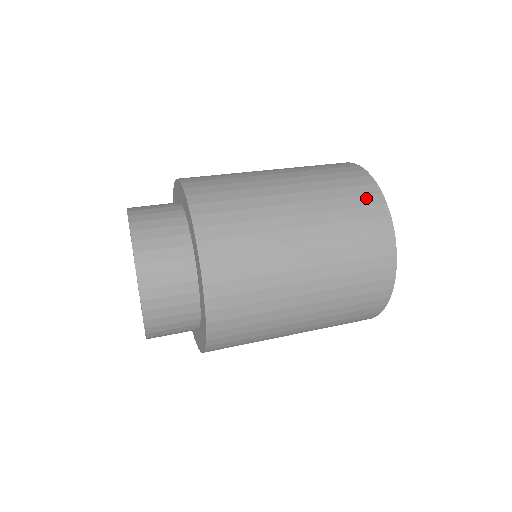
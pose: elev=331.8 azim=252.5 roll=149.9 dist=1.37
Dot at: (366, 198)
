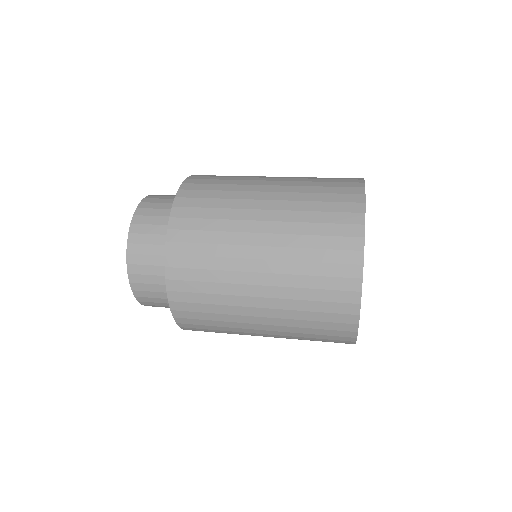
Dot at: (345, 196)
